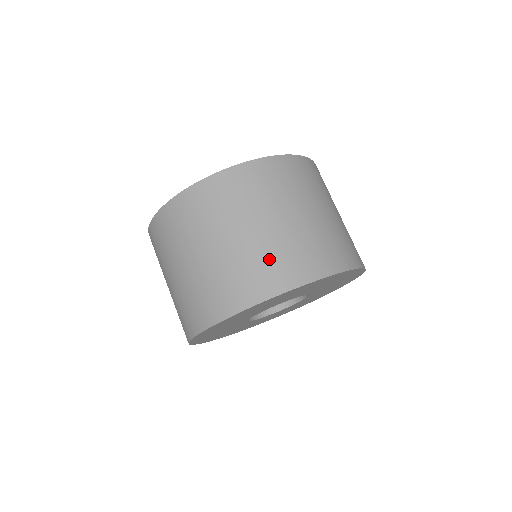
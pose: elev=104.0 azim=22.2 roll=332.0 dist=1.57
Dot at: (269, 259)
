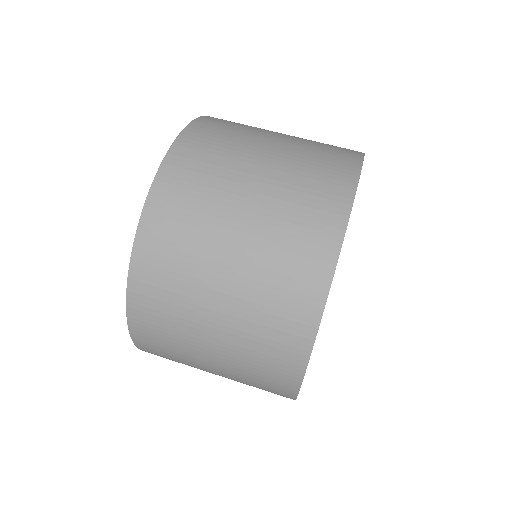
Dot at: (319, 148)
